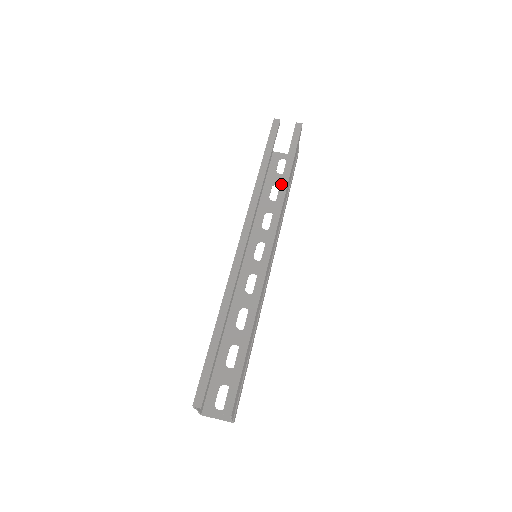
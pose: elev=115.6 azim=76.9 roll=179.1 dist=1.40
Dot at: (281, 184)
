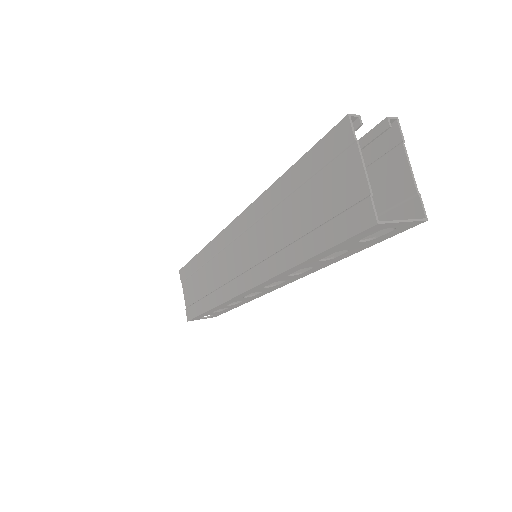
Dot at: occluded
